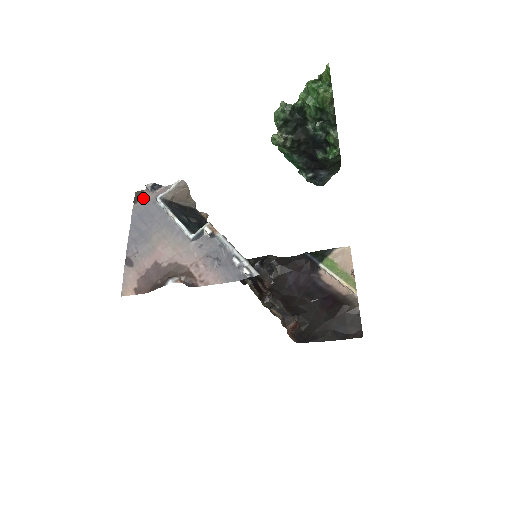
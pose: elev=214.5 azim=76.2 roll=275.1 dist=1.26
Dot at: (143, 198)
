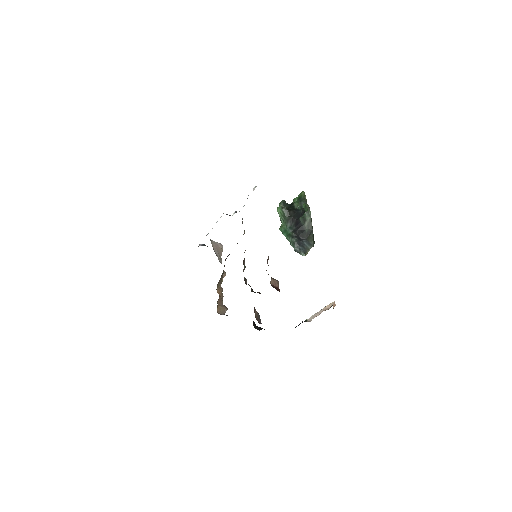
Dot at: occluded
